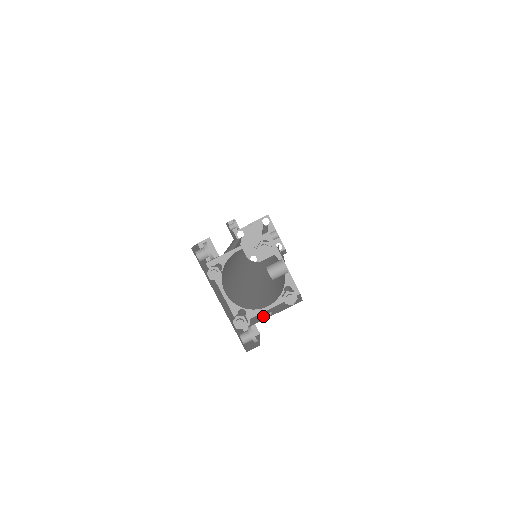
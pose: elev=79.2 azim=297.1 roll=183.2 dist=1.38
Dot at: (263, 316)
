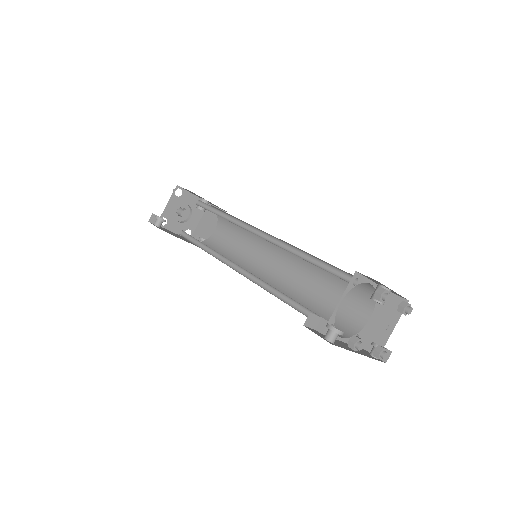
Dot at: (381, 331)
